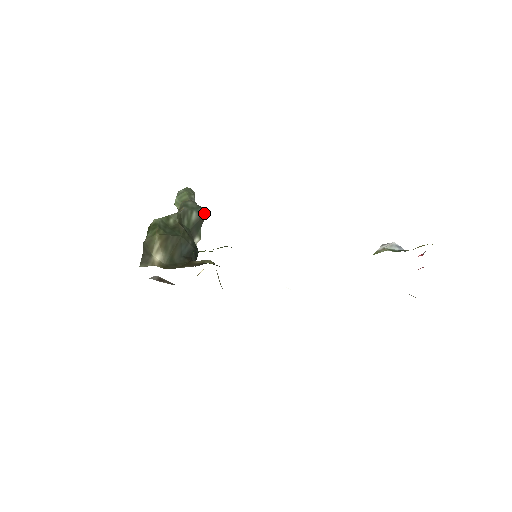
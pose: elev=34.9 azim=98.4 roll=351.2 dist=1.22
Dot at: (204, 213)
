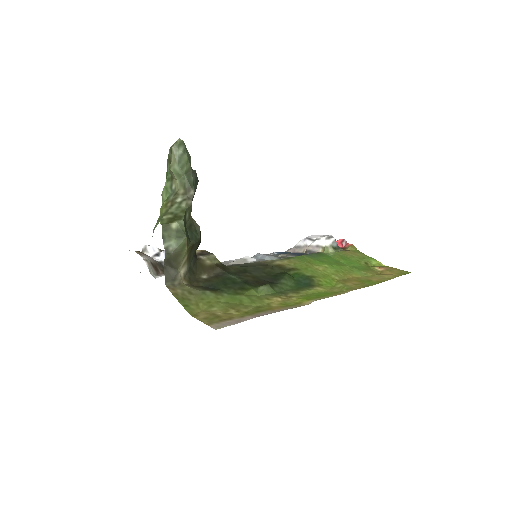
Dot at: occluded
